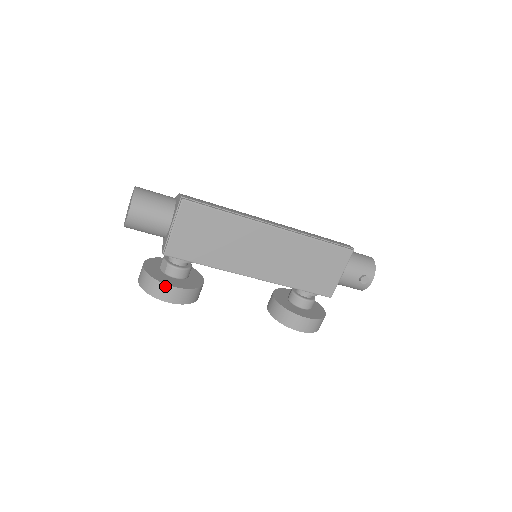
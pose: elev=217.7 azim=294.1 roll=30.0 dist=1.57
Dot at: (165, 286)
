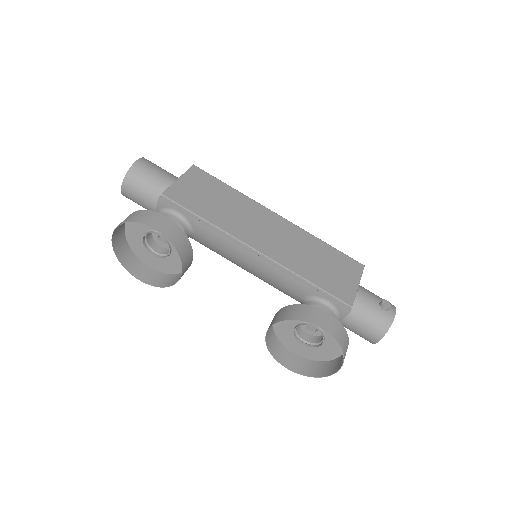
Dot at: (154, 213)
